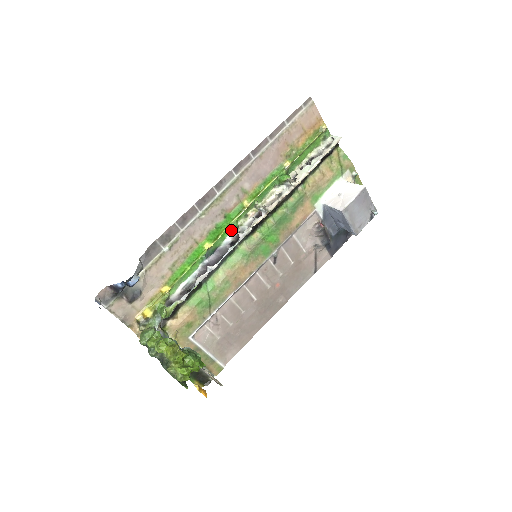
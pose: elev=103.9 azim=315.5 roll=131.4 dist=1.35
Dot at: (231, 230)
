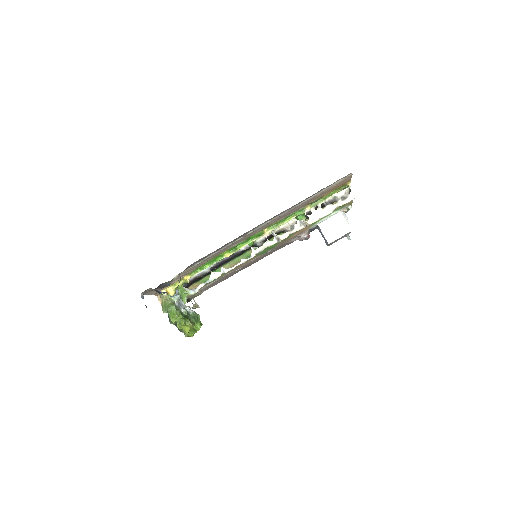
Dot at: occluded
